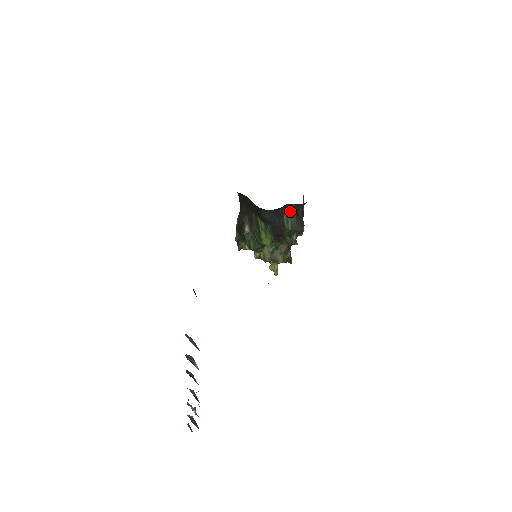
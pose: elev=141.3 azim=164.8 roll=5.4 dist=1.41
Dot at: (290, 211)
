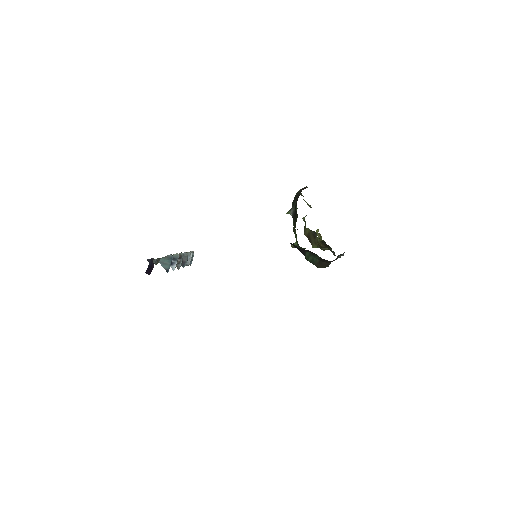
Dot at: (315, 255)
